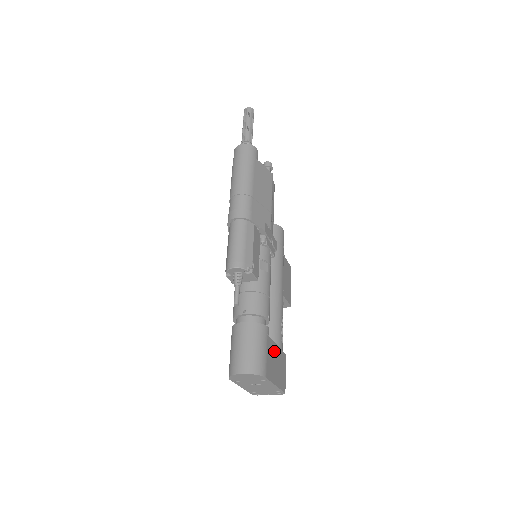
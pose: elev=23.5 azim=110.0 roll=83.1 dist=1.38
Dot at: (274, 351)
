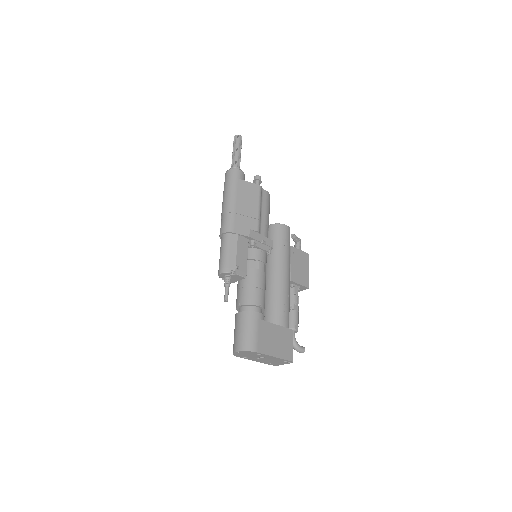
Dot at: (271, 330)
